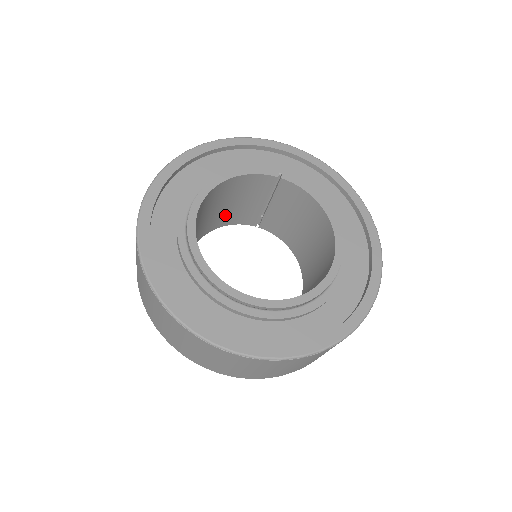
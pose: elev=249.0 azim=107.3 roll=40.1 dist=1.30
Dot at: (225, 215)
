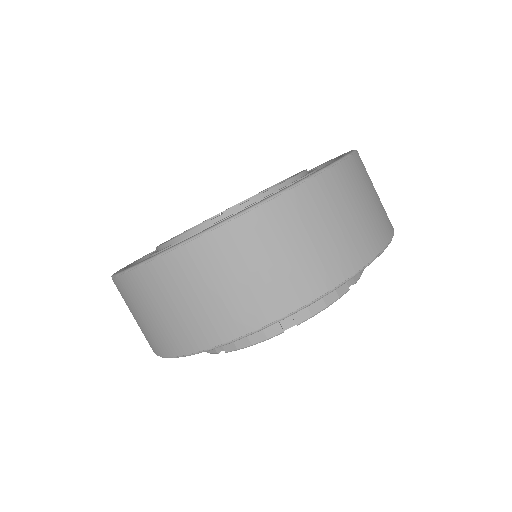
Dot at: occluded
